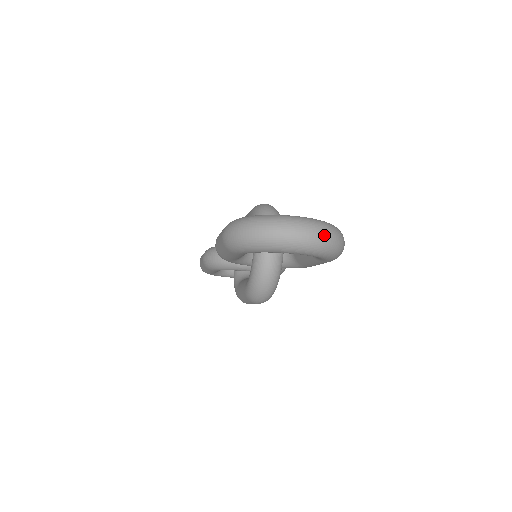
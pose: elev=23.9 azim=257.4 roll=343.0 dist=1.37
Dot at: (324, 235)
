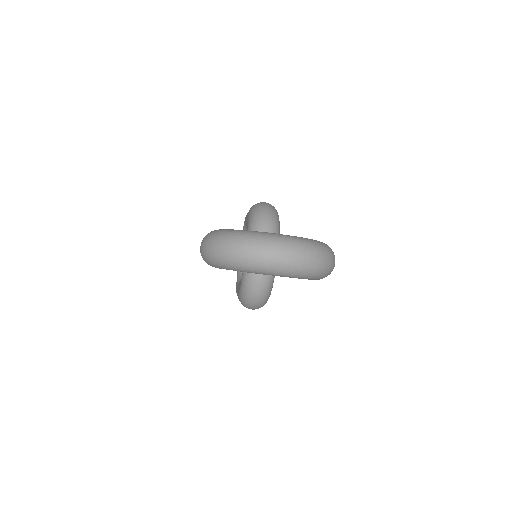
Dot at: (304, 257)
